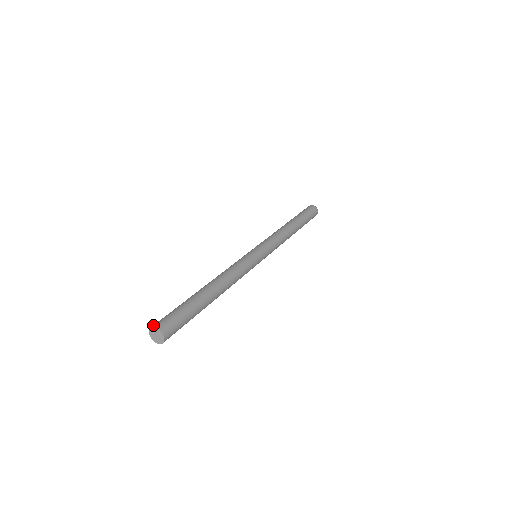
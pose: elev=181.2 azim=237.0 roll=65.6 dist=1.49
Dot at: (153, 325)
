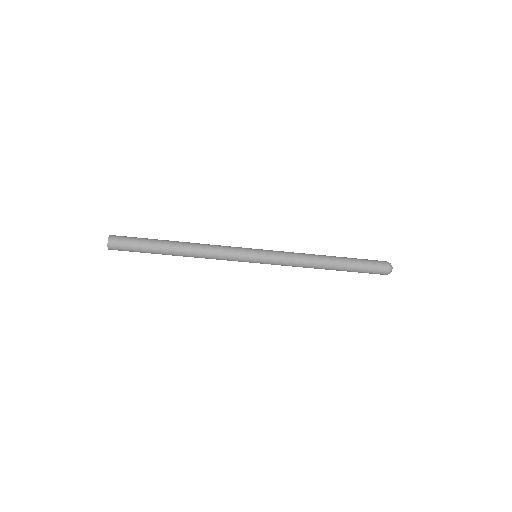
Dot at: (113, 235)
